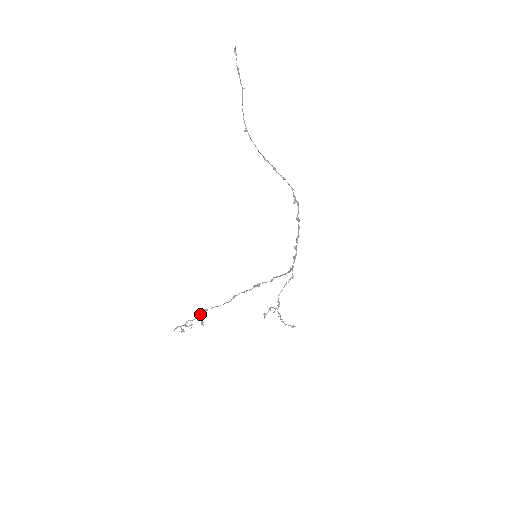
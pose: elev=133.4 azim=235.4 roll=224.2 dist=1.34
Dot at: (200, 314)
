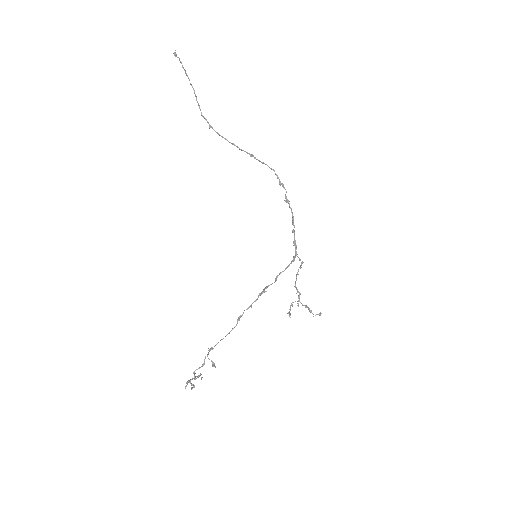
Dot at: (207, 356)
